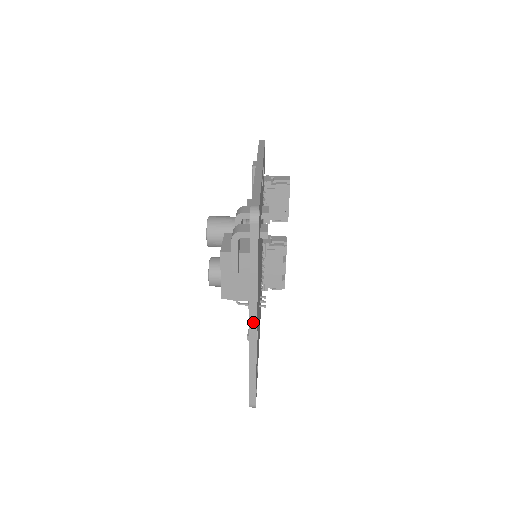
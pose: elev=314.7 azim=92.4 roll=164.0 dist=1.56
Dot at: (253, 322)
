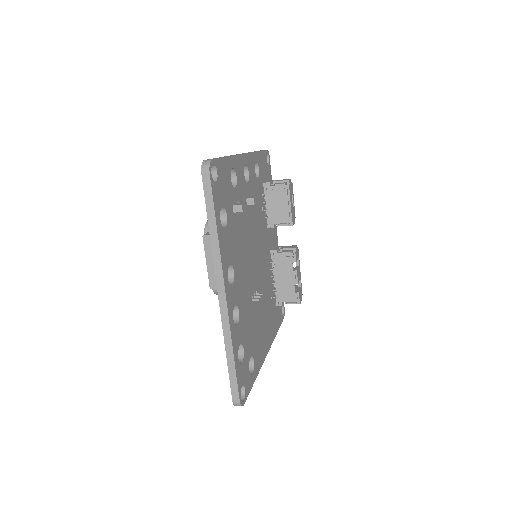
Dot at: (221, 290)
